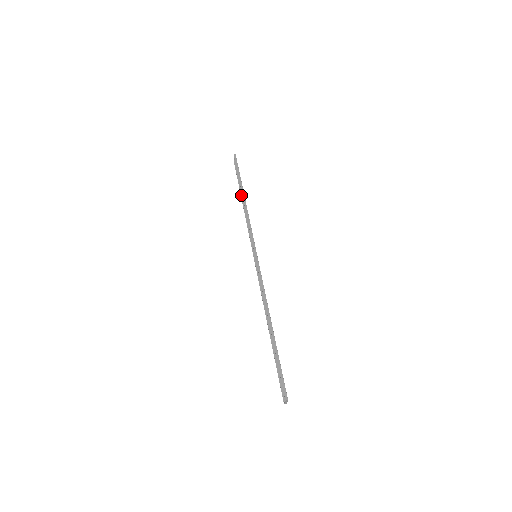
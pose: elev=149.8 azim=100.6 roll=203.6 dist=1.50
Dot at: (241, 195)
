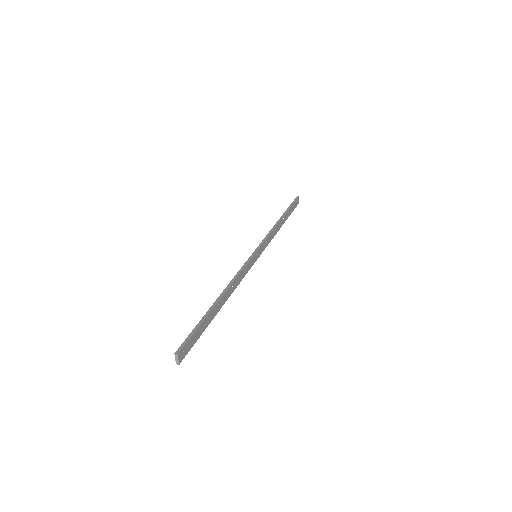
Dot at: (283, 222)
